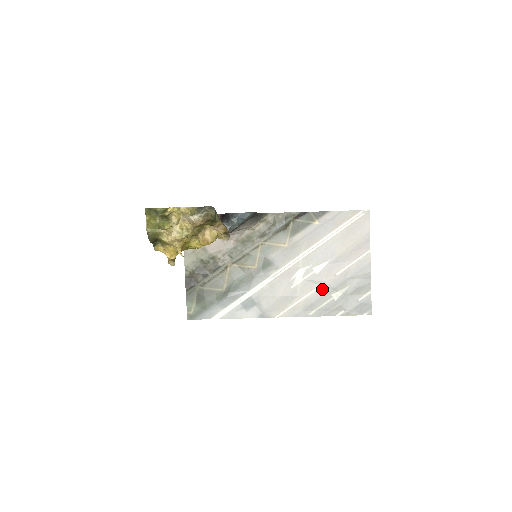
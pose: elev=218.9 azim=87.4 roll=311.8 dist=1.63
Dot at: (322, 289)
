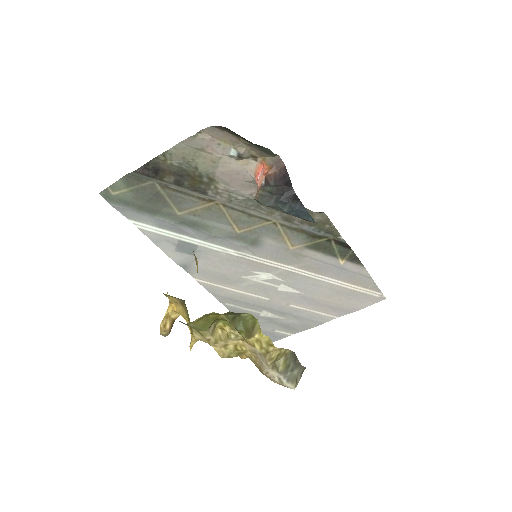
Dot at: (263, 301)
